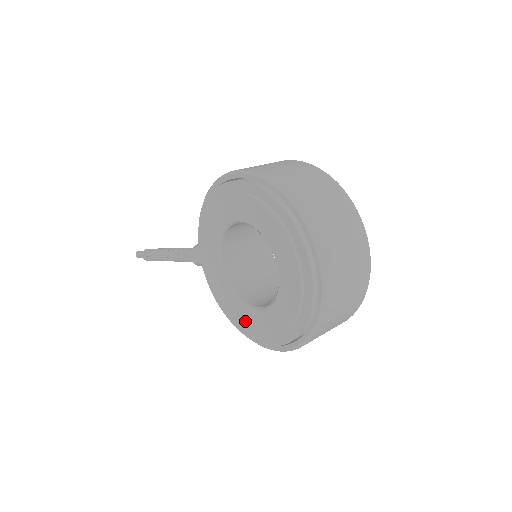
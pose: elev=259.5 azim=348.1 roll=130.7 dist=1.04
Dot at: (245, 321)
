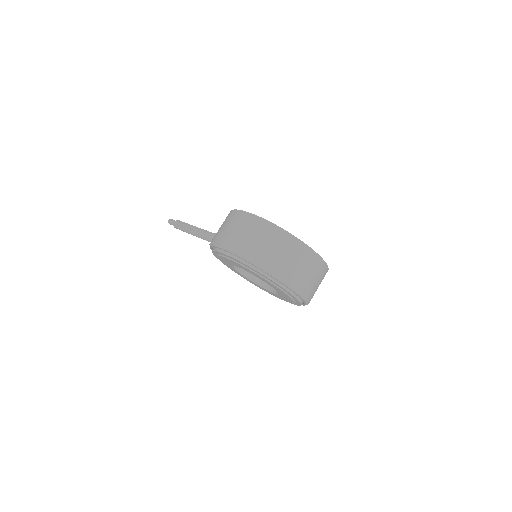
Dot at: occluded
